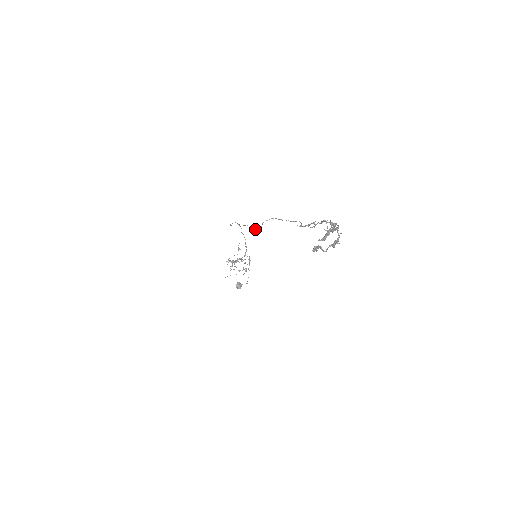
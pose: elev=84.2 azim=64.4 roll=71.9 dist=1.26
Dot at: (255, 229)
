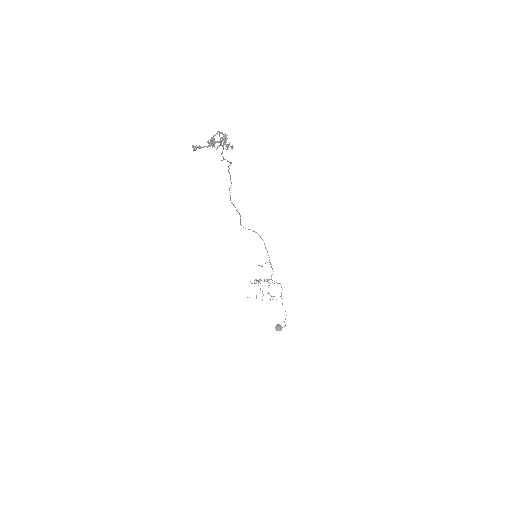
Dot at: (231, 202)
